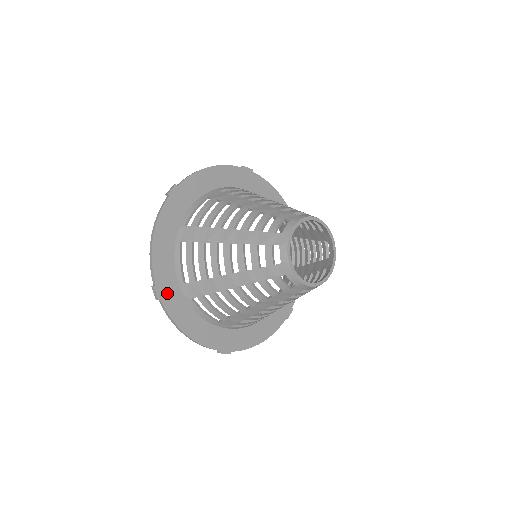
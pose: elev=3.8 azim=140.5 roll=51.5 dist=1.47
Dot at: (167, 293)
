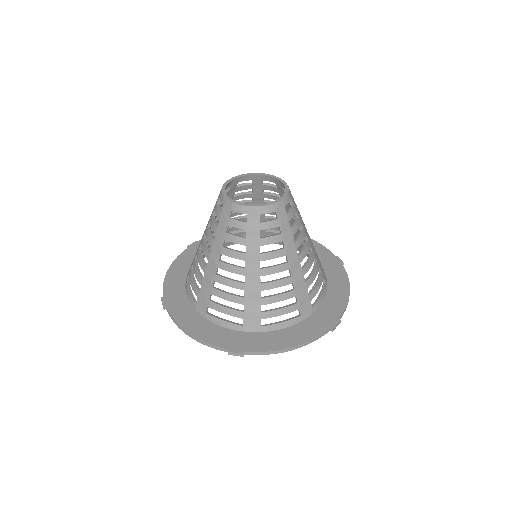
Dot at: (243, 344)
